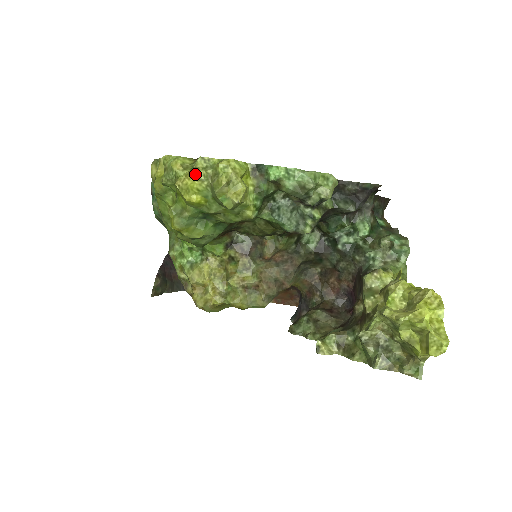
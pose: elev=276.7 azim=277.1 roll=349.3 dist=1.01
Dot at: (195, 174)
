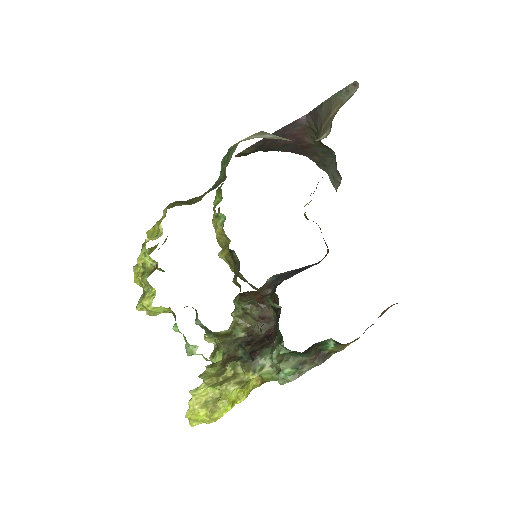
Dot at: (140, 280)
